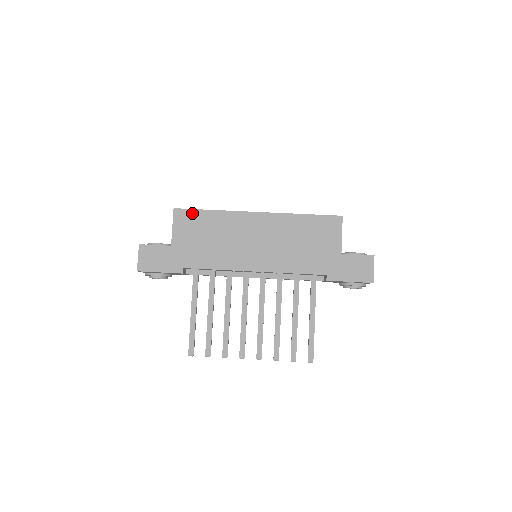
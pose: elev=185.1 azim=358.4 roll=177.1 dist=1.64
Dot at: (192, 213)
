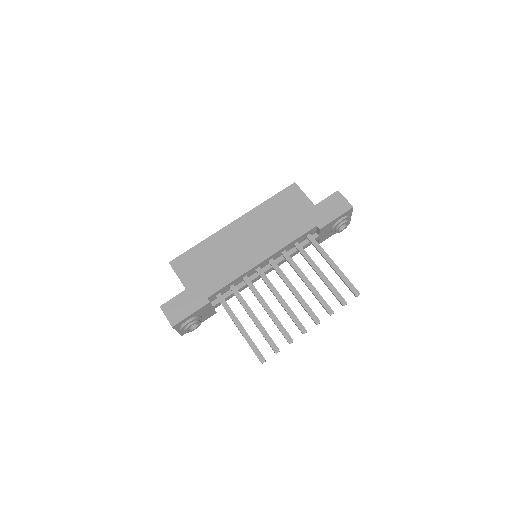
Dot at: (185, 256)
